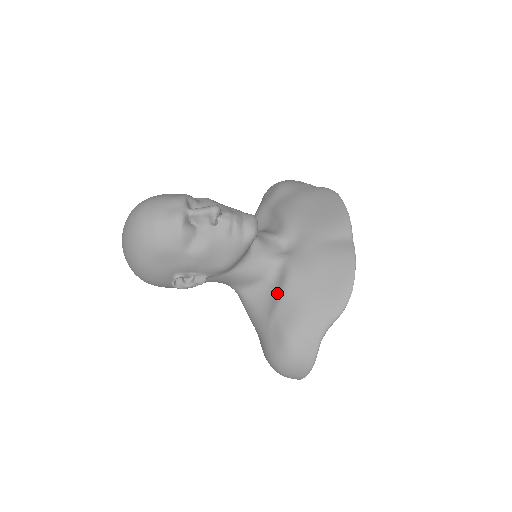
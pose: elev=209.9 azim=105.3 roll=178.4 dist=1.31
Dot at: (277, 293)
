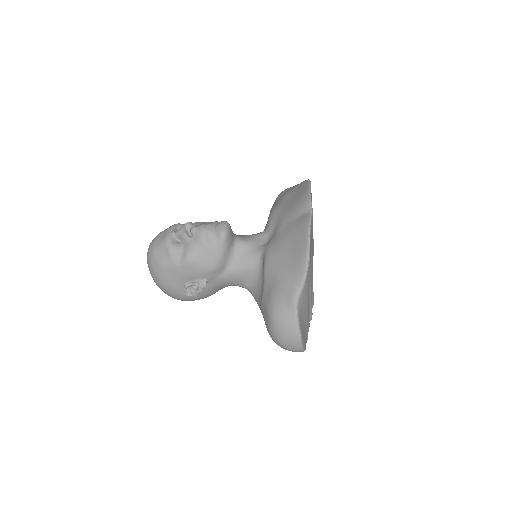
Dot at: (263, 278)
